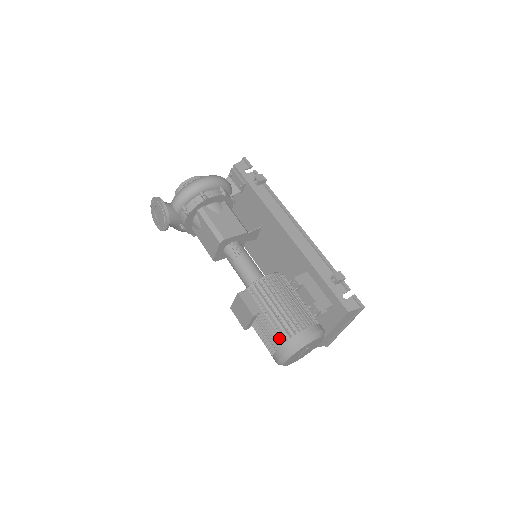
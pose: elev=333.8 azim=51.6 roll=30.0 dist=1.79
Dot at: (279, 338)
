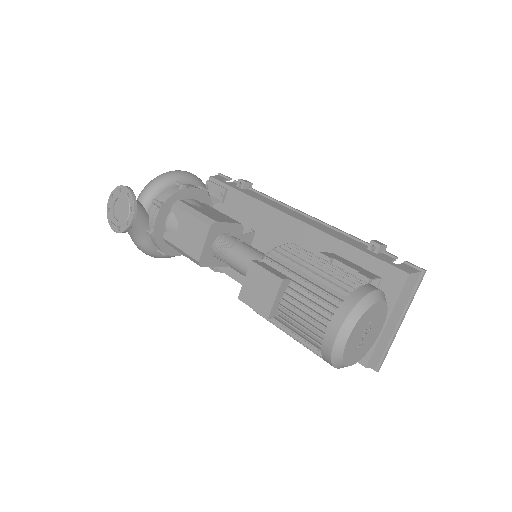
Dot at: (329, 302)
